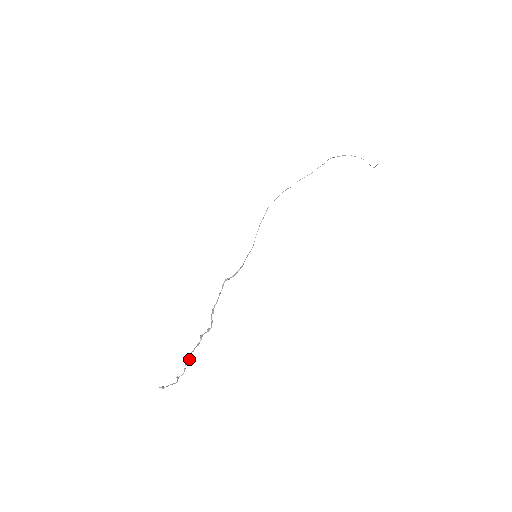
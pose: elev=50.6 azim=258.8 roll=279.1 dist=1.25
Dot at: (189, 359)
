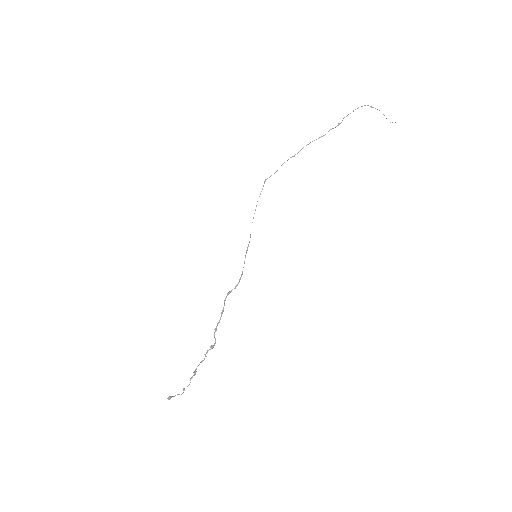
Dot at: (194, 374)
